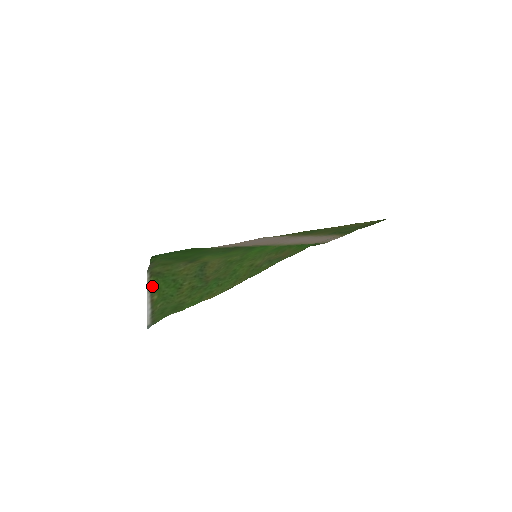
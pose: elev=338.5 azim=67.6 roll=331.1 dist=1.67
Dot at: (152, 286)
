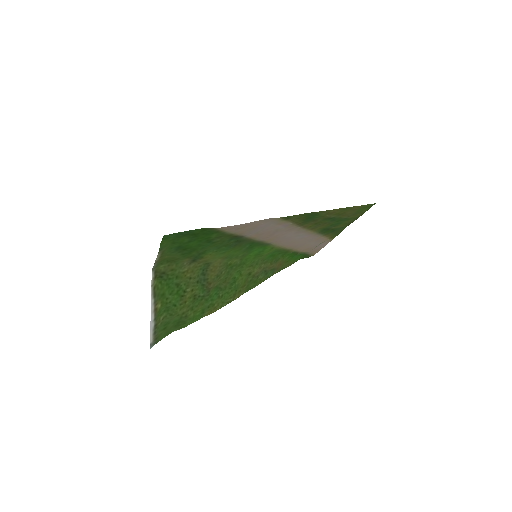
Dot at: (156, 291)
